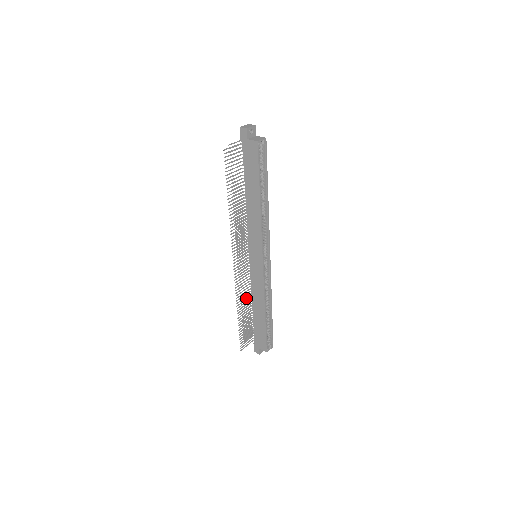
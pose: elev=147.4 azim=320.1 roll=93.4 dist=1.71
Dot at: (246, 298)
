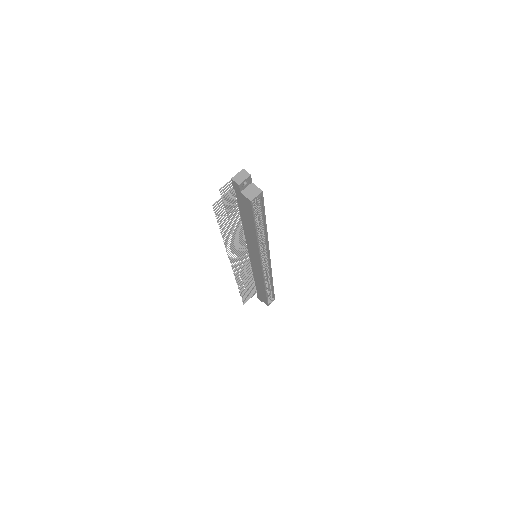
Dot at: occluded
